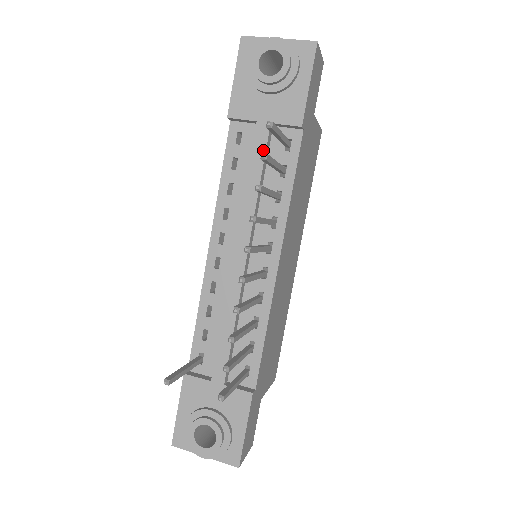
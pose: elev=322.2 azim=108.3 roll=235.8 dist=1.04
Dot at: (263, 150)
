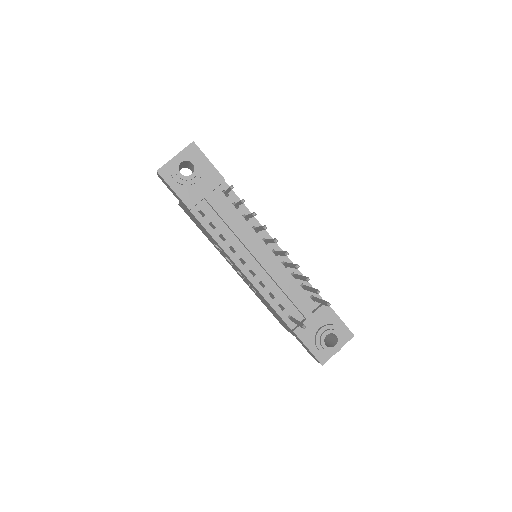
Dot at: (220, 206)
